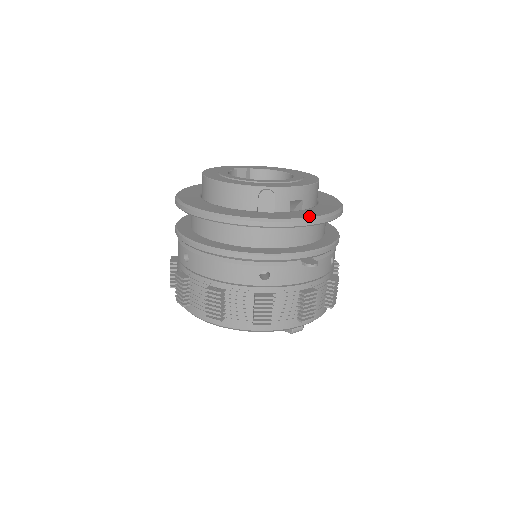
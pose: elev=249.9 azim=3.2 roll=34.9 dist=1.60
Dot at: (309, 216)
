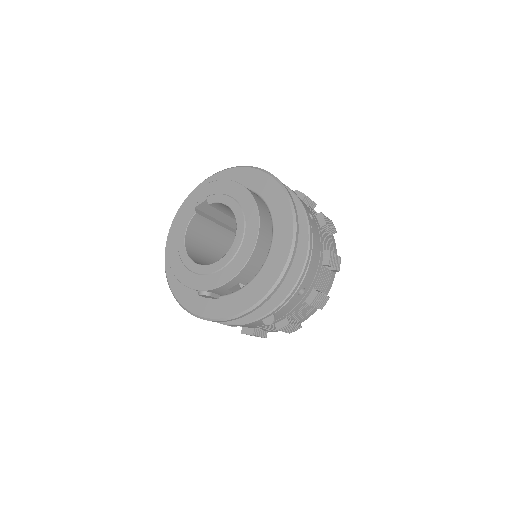
Dot at: (242, 310)
